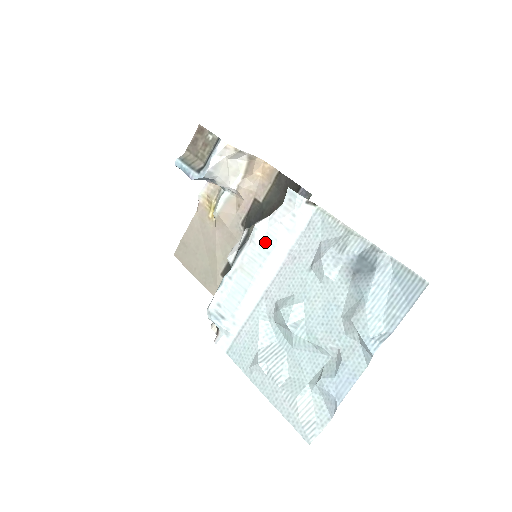
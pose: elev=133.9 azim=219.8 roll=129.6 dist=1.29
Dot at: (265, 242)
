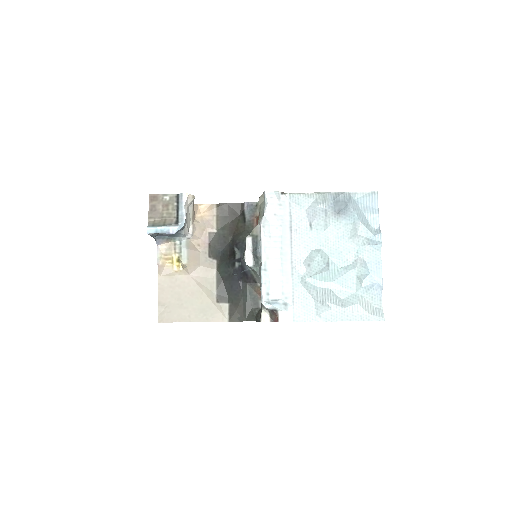
Dot at: (273, 232)
